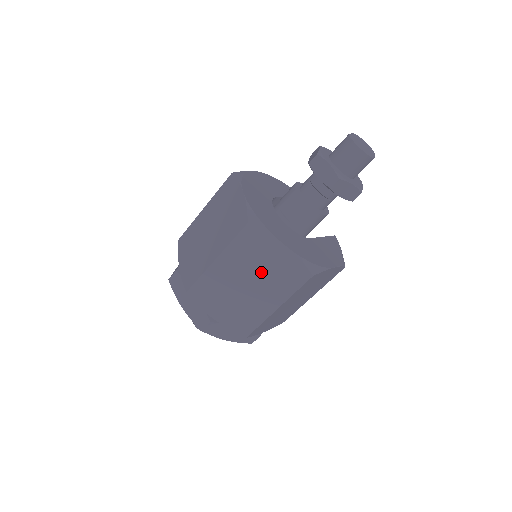
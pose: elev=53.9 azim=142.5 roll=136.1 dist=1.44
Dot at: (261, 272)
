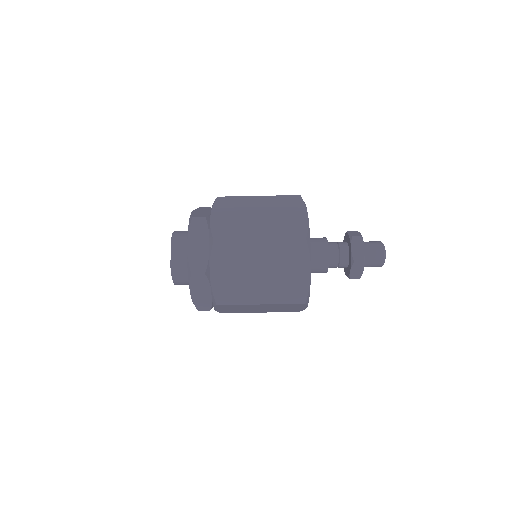
Dot at: (278, 273)
